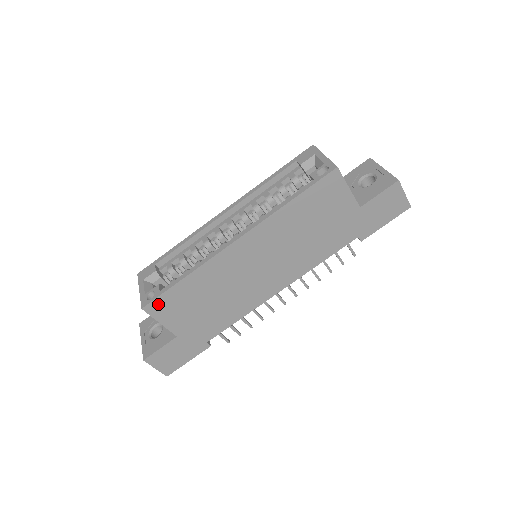
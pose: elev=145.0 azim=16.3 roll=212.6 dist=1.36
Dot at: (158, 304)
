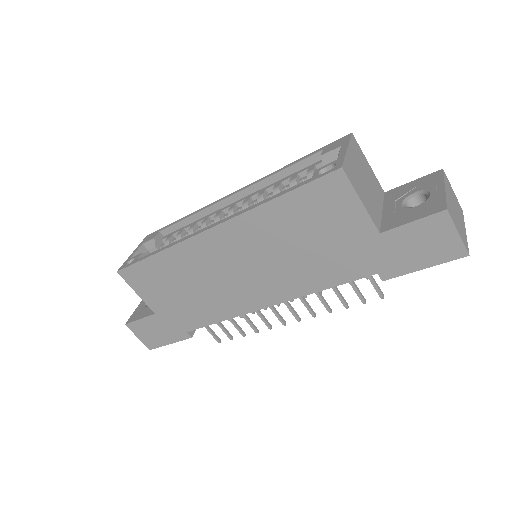
Dot at: (132, 273)
